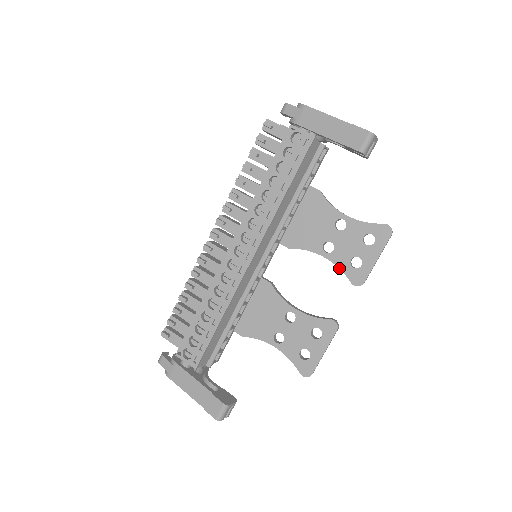
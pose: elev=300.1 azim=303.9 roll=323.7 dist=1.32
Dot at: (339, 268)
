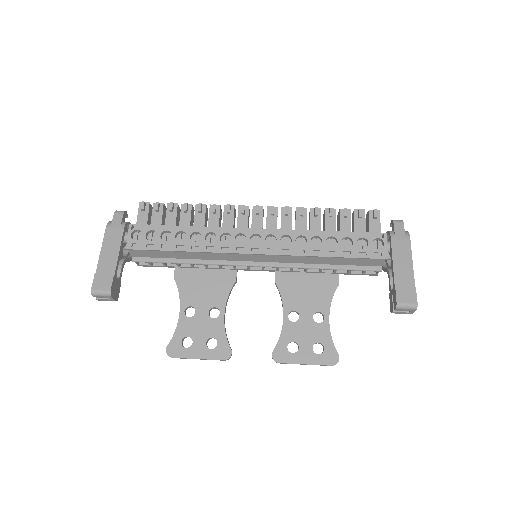
Dot at: (281, 334)
